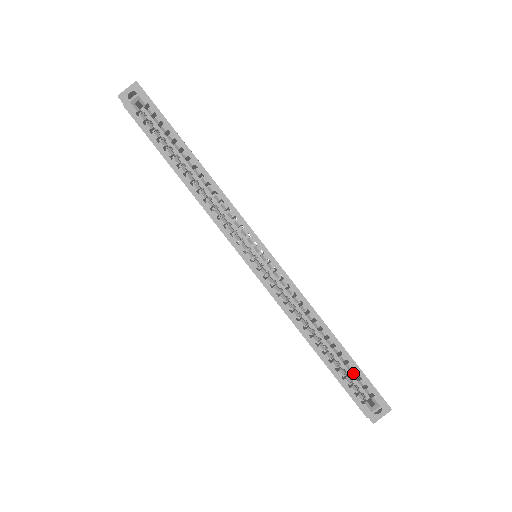
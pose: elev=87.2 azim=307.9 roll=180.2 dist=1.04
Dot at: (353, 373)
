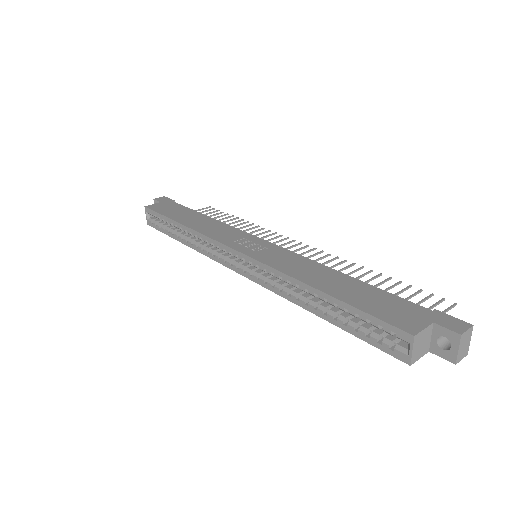
Dot at: occluded
